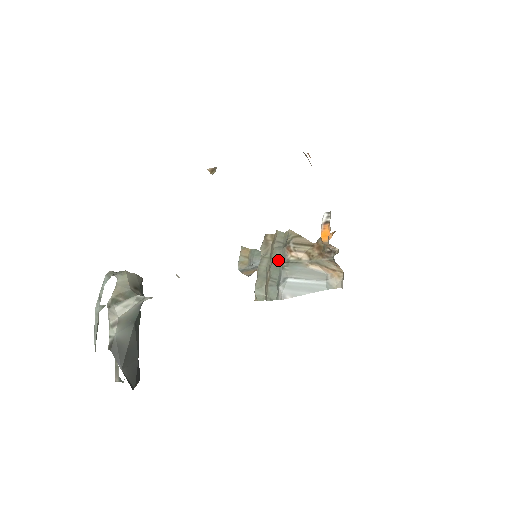
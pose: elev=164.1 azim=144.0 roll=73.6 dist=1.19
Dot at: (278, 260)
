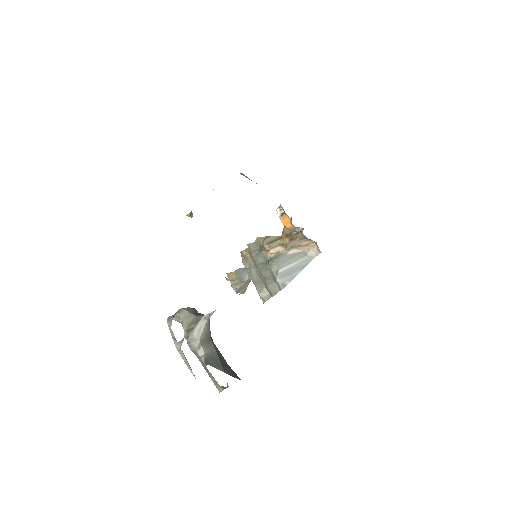
Dot at: (263, 263)
